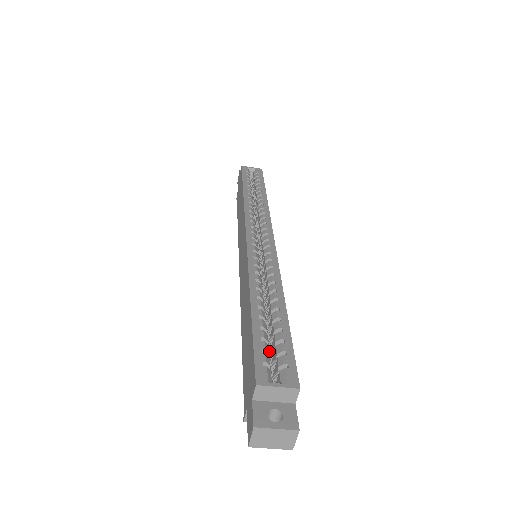
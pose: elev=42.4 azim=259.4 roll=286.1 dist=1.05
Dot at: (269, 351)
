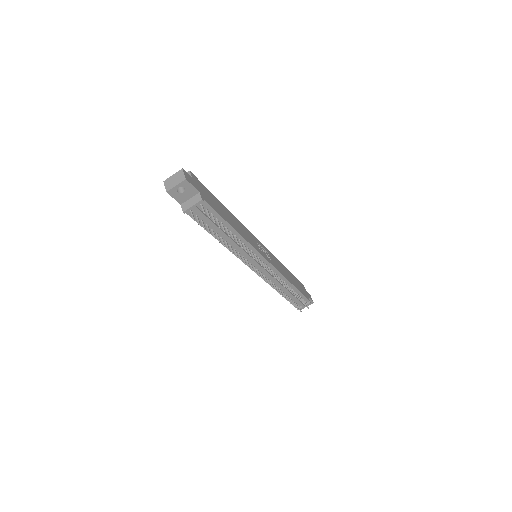
Dot at: occluded
